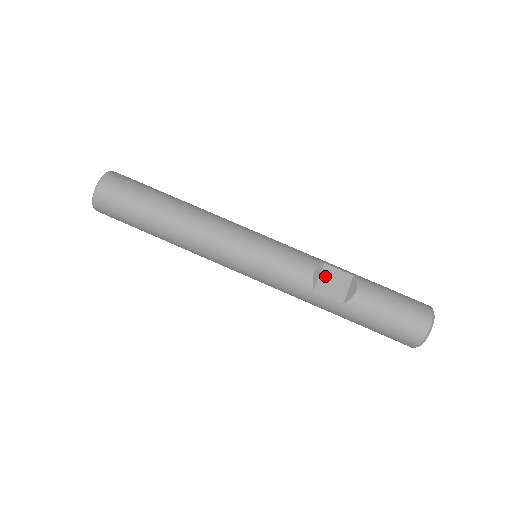
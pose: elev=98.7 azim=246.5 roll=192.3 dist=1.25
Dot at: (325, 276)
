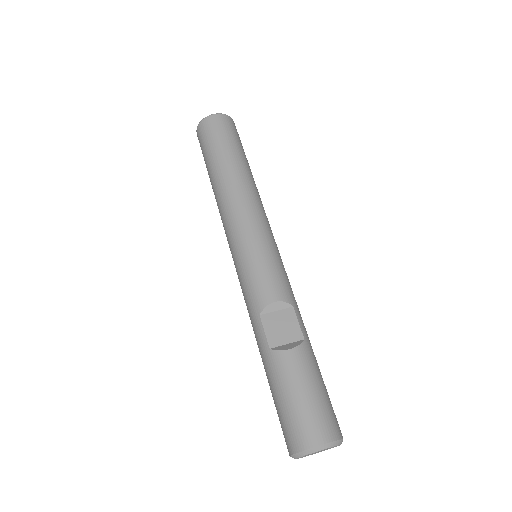
Dot at: (282, 315)
